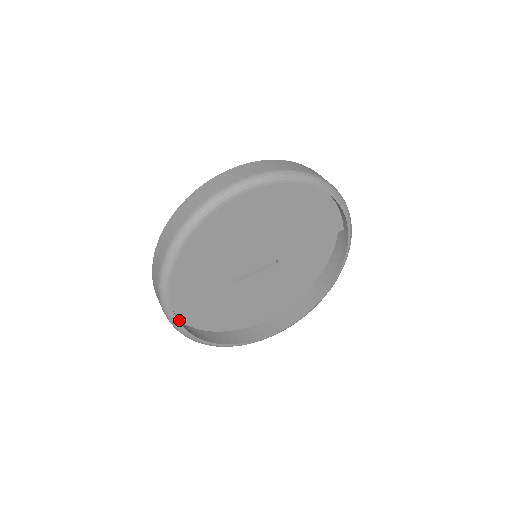
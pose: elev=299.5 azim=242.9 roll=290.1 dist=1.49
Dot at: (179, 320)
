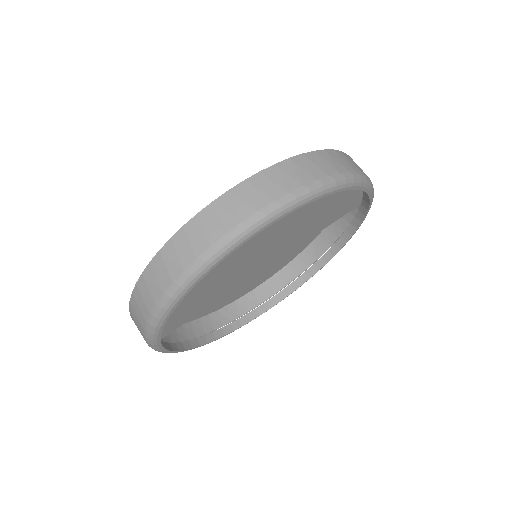
Dot at: (169, 343)
